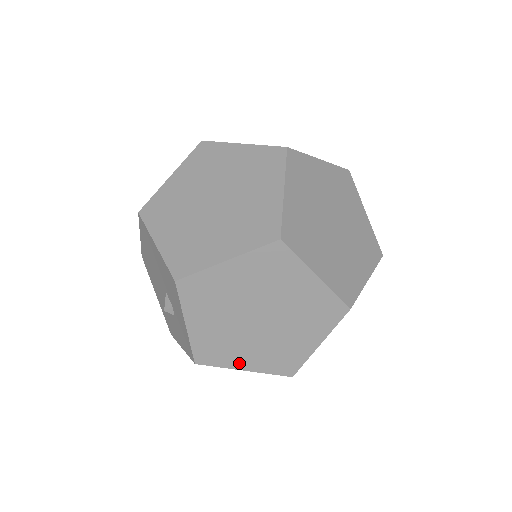
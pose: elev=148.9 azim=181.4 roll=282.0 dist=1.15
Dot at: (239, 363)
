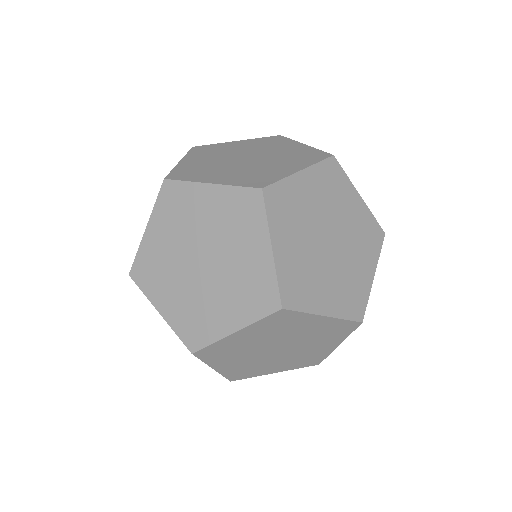
Dot at: occluded
